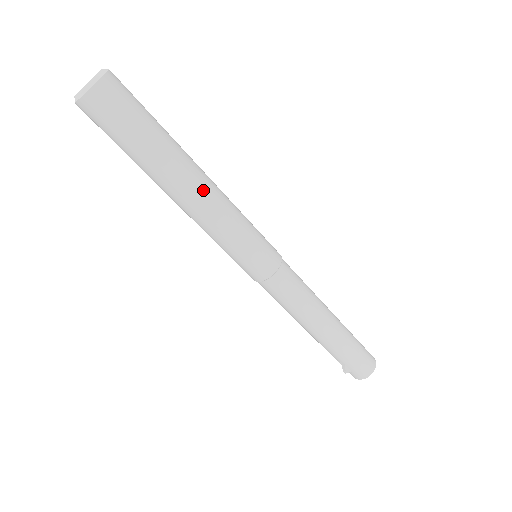
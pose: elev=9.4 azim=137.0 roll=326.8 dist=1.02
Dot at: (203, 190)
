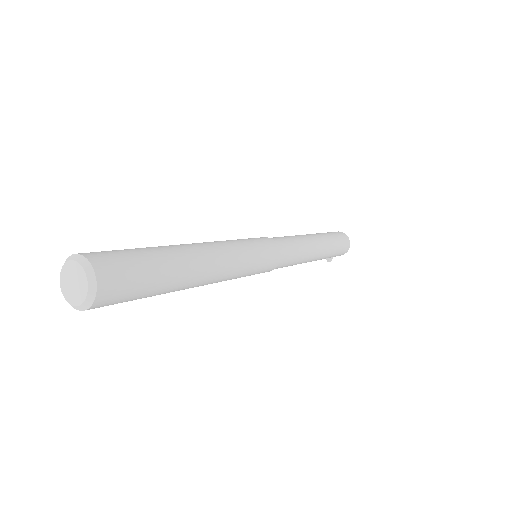
Dot at: (213, 273)
